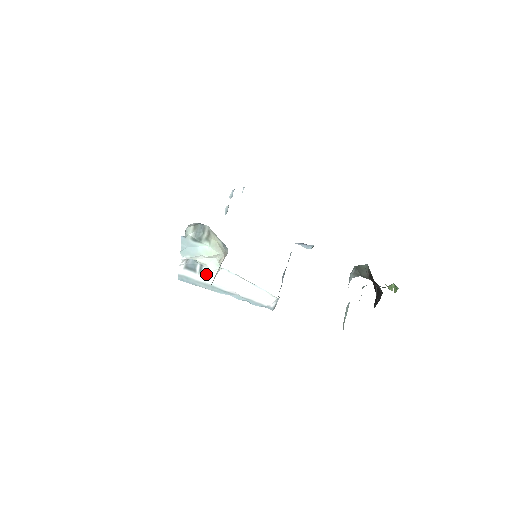
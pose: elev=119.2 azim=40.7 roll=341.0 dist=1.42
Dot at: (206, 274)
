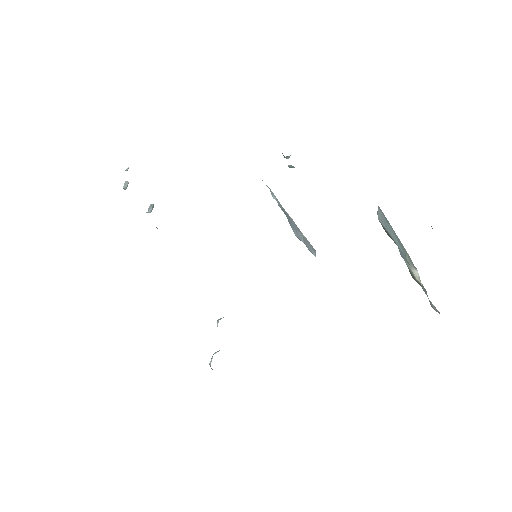
Dot at: occluded
